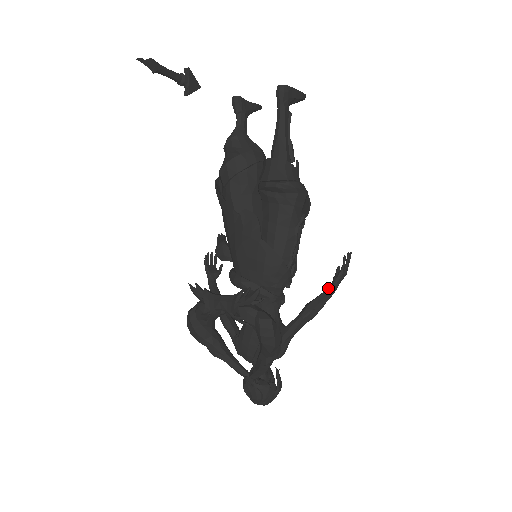
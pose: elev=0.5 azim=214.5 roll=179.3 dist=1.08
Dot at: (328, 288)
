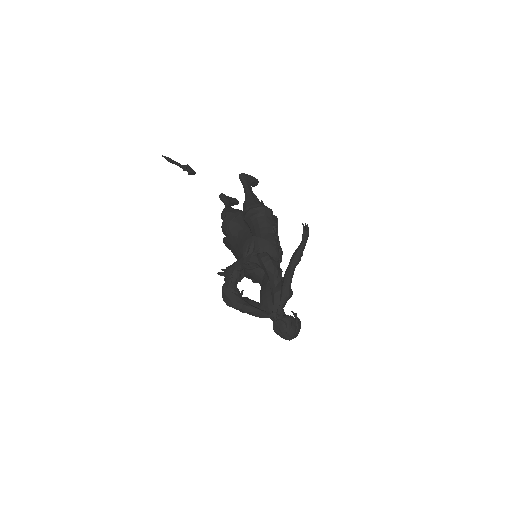
Dot at: (300, 243)
